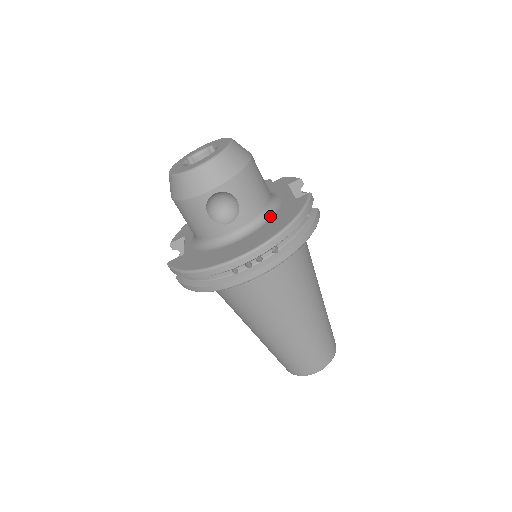
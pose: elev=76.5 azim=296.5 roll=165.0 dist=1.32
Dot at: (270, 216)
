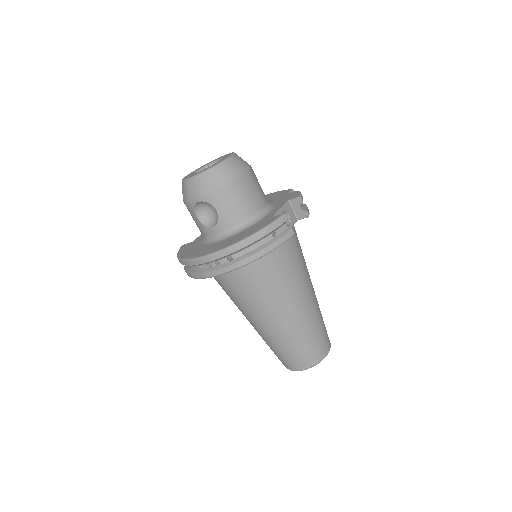
Dot at: (246, 228)
